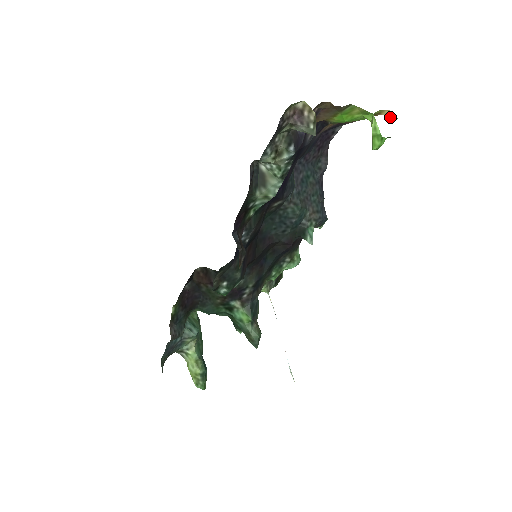
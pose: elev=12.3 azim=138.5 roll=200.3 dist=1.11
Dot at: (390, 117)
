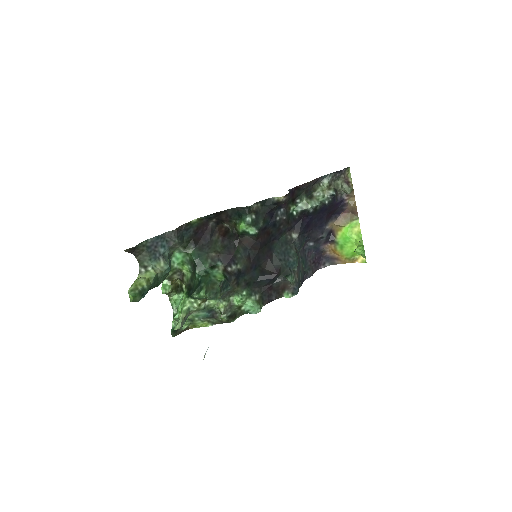
Dot at: occluded
